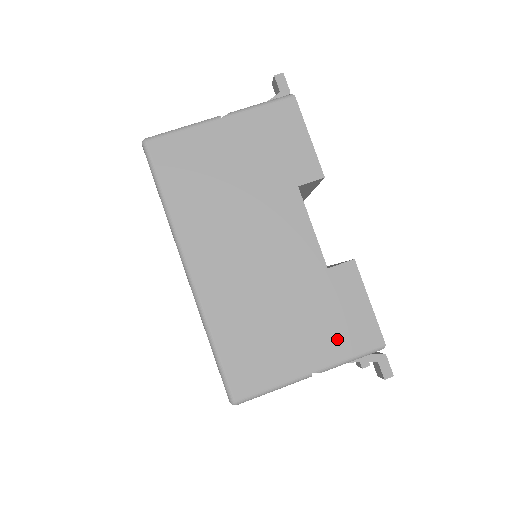
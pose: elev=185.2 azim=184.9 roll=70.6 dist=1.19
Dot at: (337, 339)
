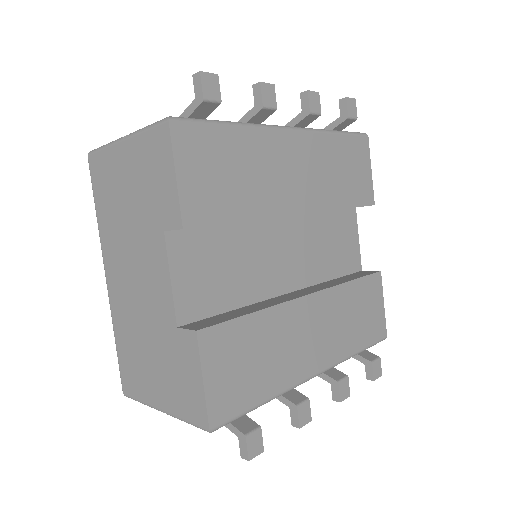
Dot at: (178, 397)
